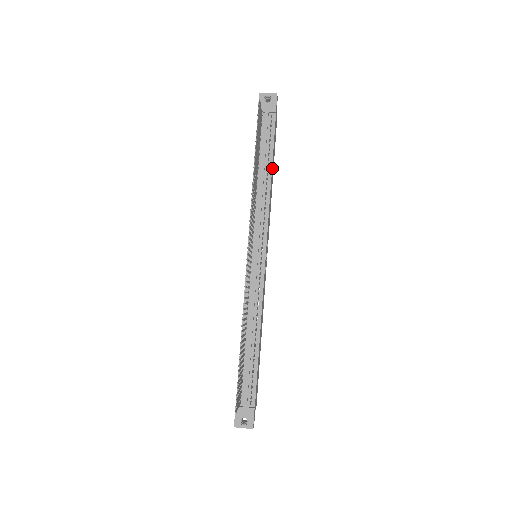
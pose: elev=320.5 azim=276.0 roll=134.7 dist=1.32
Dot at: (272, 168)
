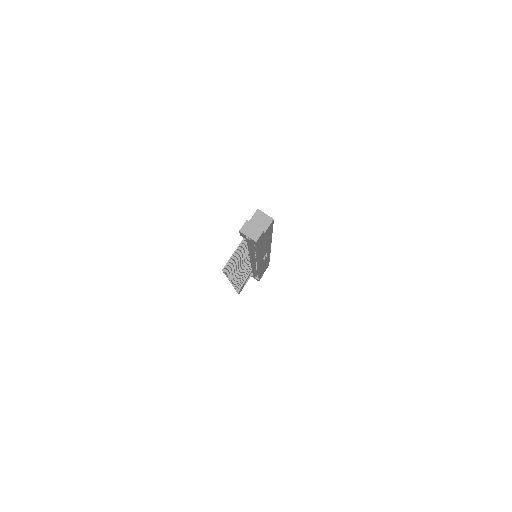
Dot at: (262, 248)
